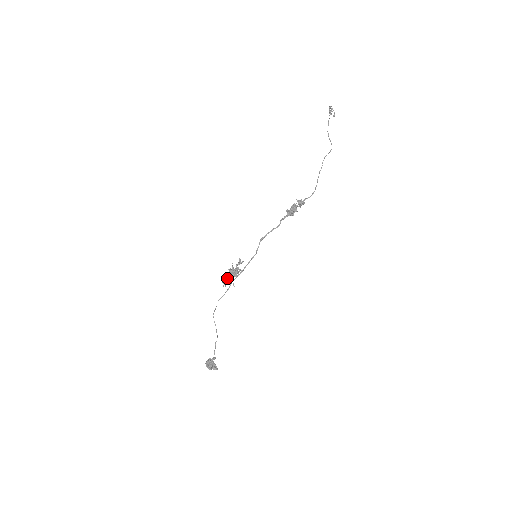
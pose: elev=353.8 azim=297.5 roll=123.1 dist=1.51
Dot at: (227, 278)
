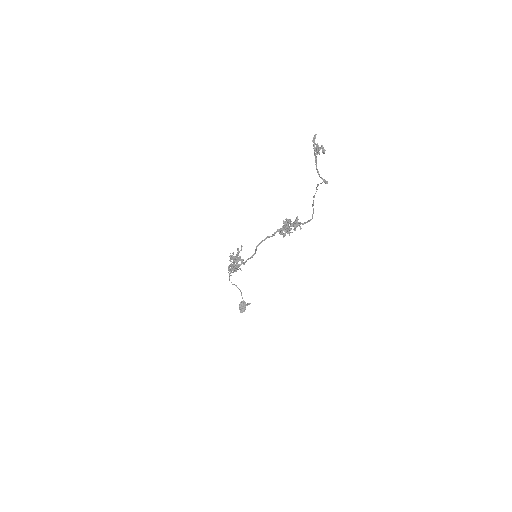
Dot at: occluded
